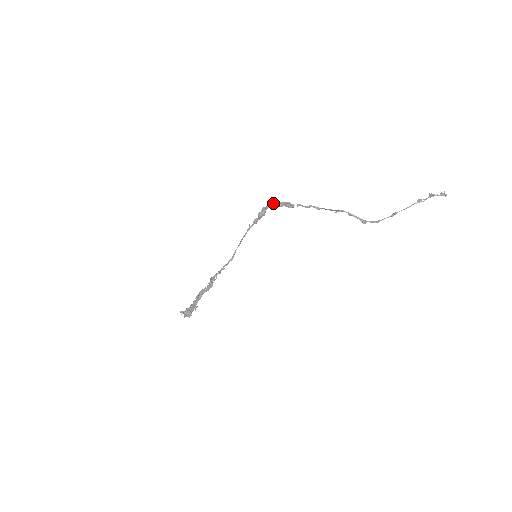
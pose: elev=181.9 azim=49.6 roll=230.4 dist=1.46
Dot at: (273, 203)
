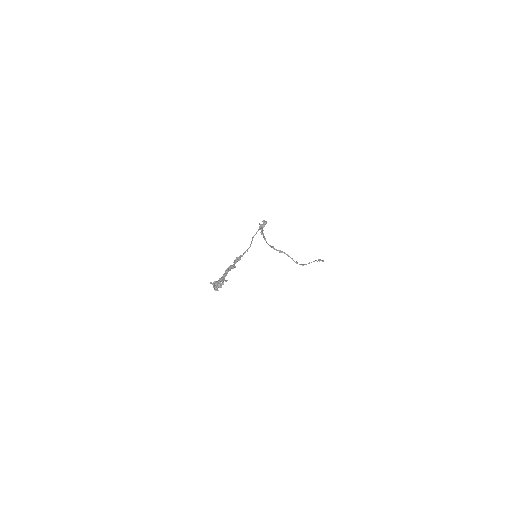
Dot at: (260, 224)
